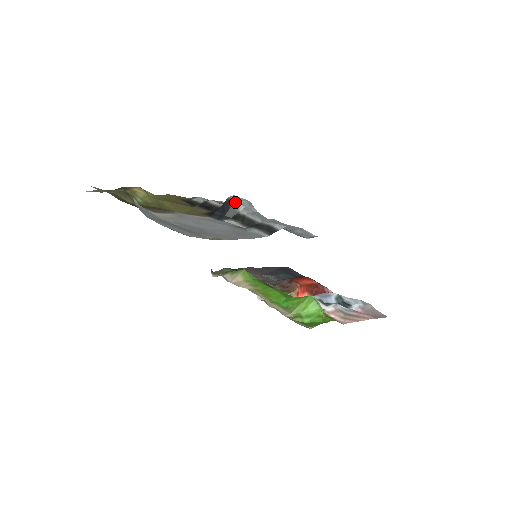
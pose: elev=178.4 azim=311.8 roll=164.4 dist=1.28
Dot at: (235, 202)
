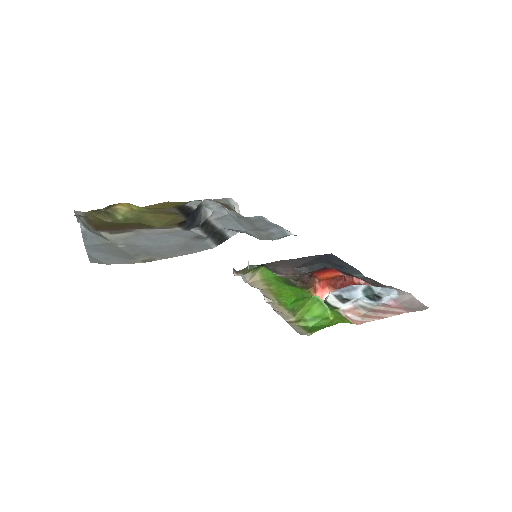
Dot at: (202, 208)
